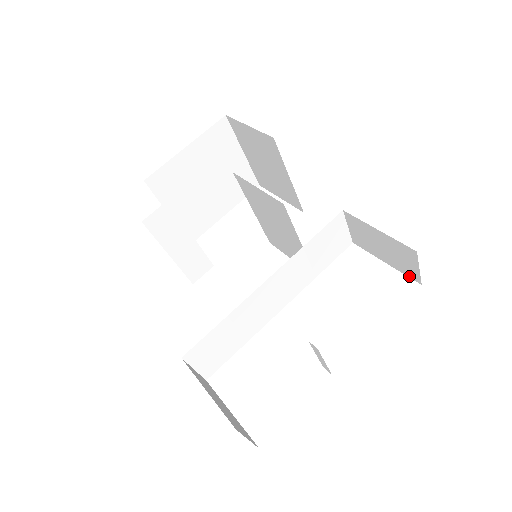
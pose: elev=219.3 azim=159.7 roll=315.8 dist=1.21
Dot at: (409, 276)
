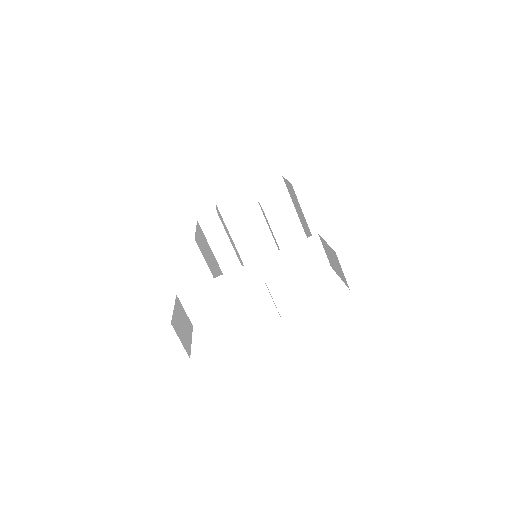
Dot at: (346, 284)
